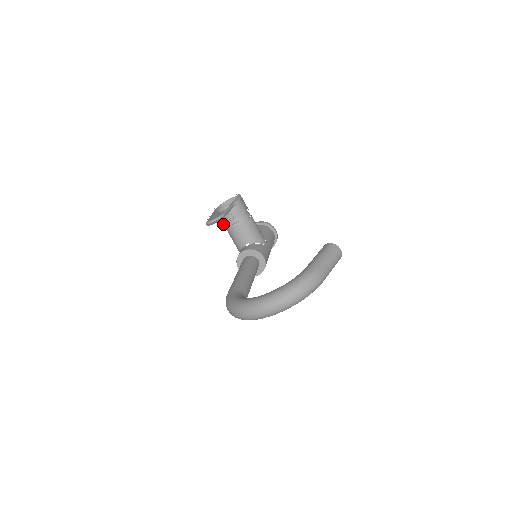
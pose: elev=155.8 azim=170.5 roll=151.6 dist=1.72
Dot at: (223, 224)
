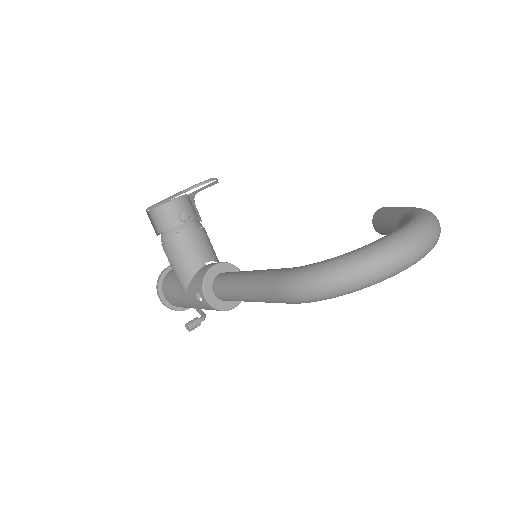
Dot at: occluded
